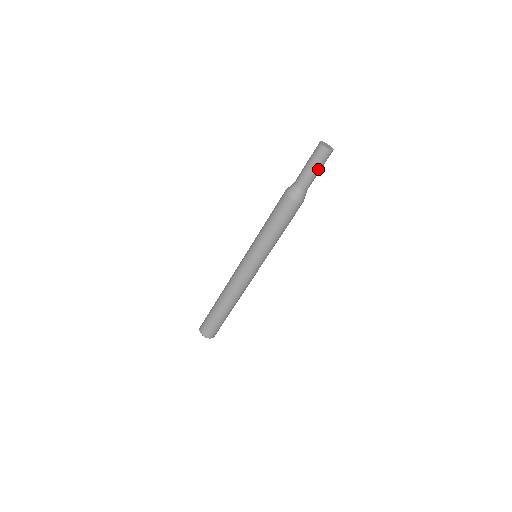
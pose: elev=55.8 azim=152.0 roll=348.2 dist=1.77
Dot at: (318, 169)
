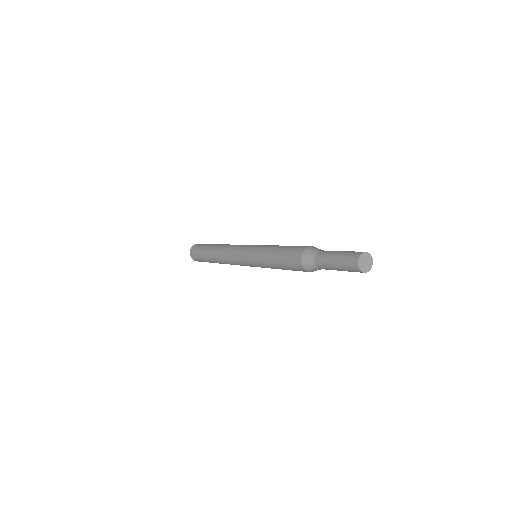
Dot at: occluded
